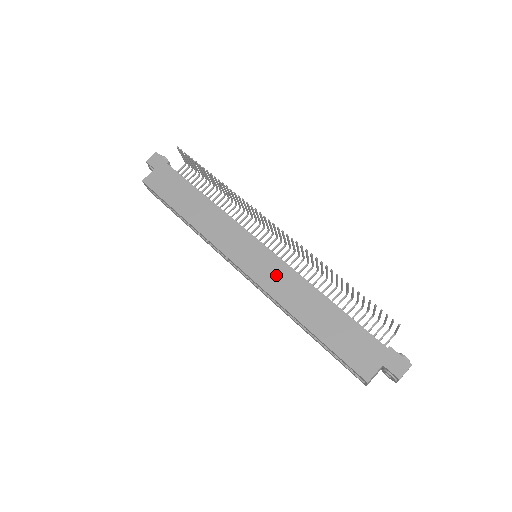
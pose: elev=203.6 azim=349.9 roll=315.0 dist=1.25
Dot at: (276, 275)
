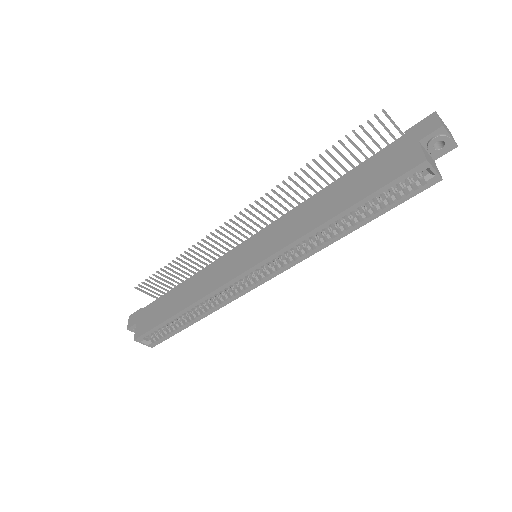
Dot at: (277, 234)
